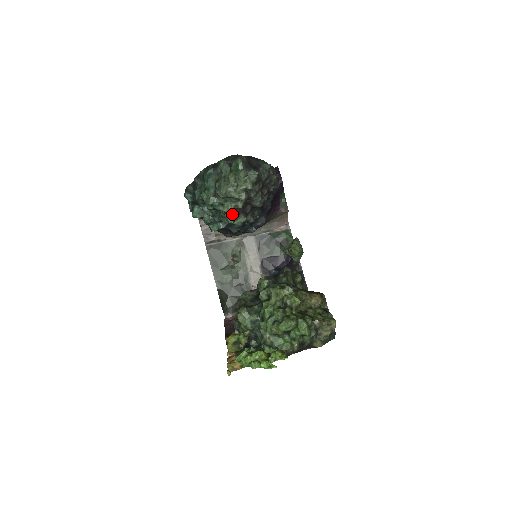
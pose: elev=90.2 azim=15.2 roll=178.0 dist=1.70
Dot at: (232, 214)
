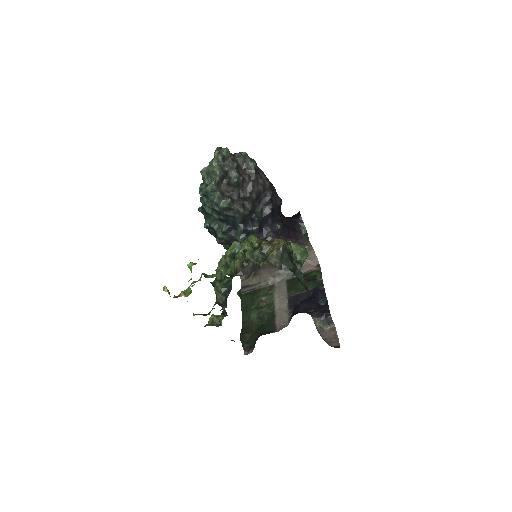
Dot at: (216, 194)
